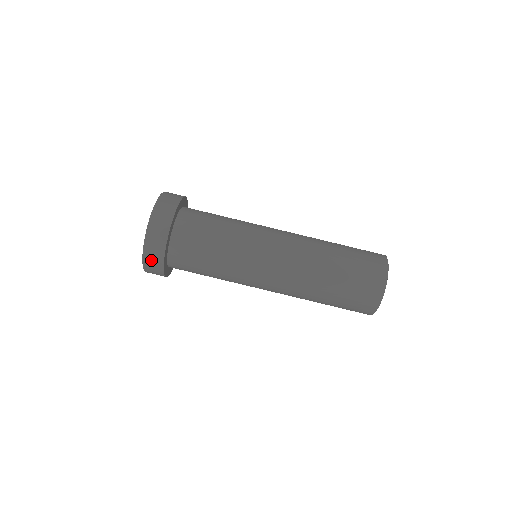
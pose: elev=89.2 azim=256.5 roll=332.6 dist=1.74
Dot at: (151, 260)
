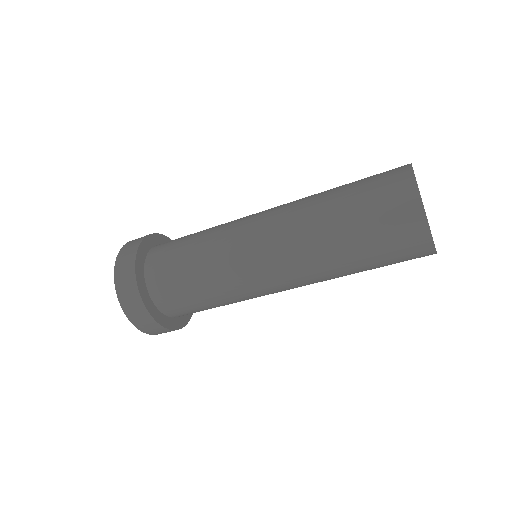
Dot at: occluded
